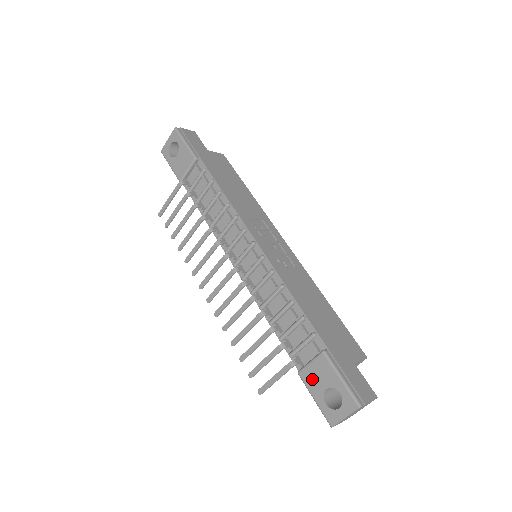
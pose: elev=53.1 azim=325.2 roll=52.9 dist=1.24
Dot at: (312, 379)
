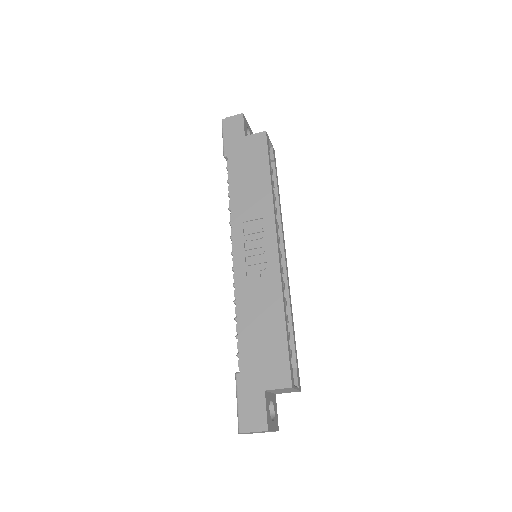
Dot at: occluded
